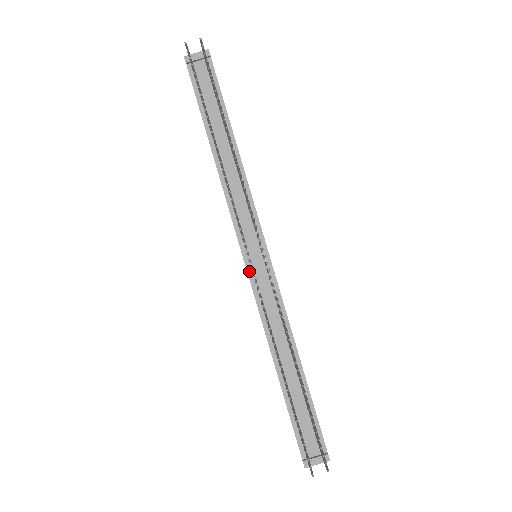
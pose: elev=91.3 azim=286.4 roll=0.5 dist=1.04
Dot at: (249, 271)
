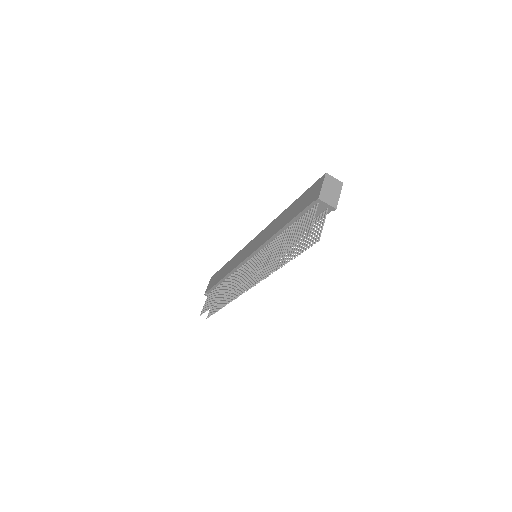
Dot at: (245, 261)
